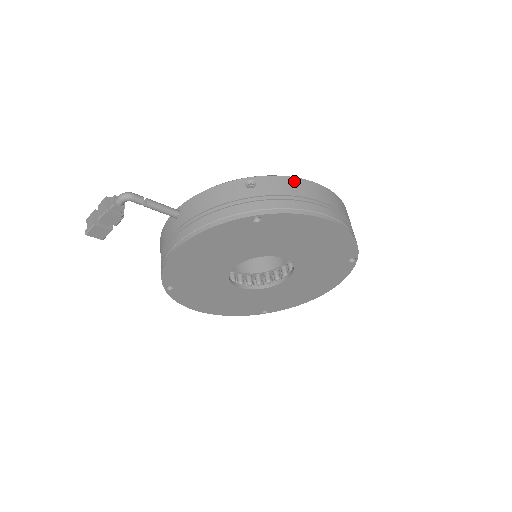
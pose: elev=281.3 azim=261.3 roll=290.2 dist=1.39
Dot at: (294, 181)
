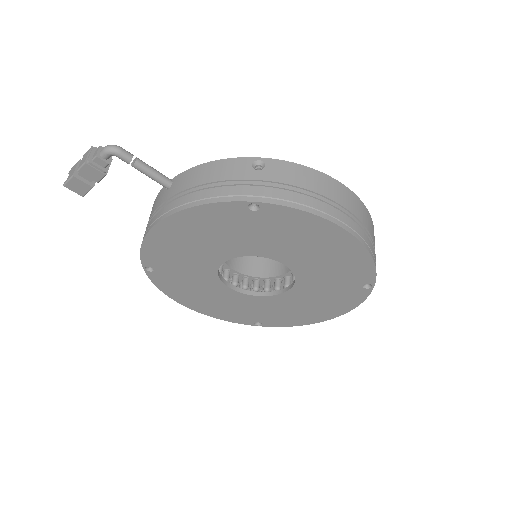
Dot at: (312, 173)
